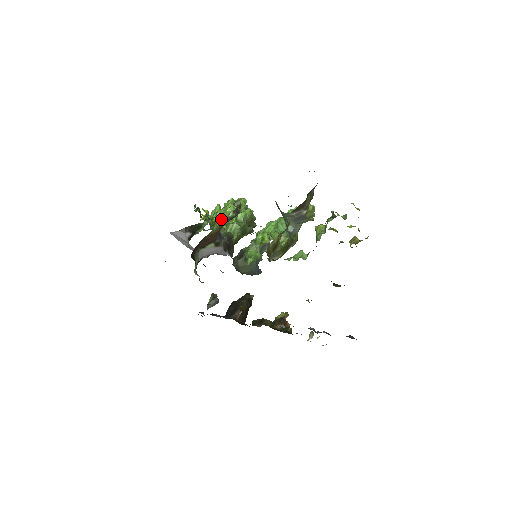
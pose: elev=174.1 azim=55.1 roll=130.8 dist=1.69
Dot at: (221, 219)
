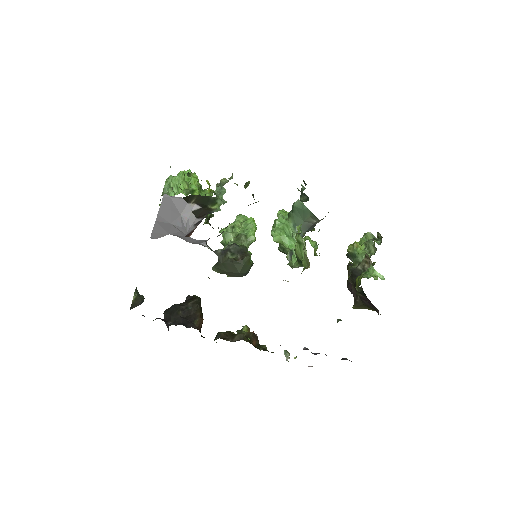
Dot at: occluded
